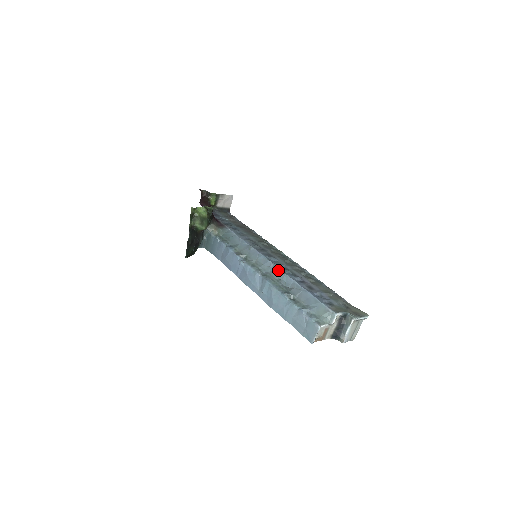
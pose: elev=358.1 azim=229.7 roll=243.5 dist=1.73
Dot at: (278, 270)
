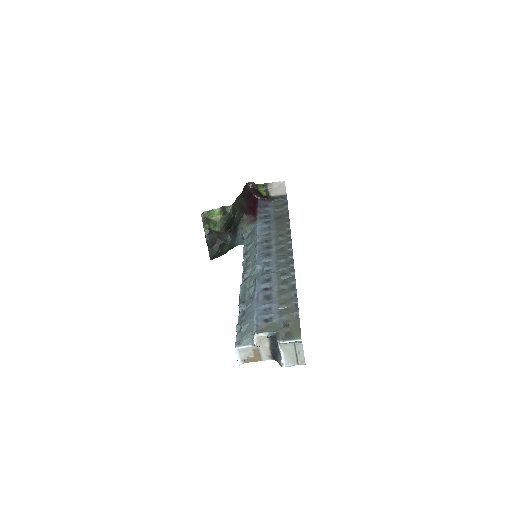
Dot at: (258, 274)
